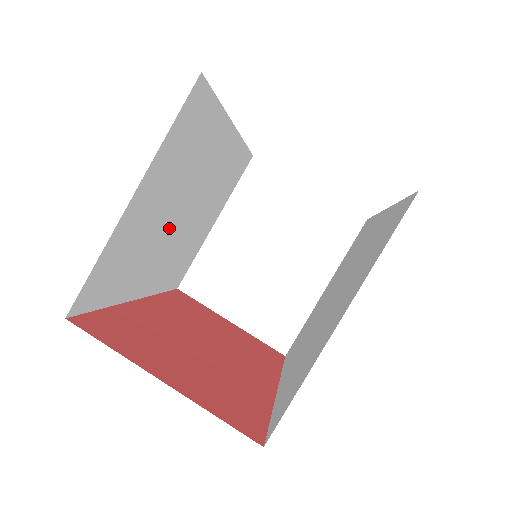
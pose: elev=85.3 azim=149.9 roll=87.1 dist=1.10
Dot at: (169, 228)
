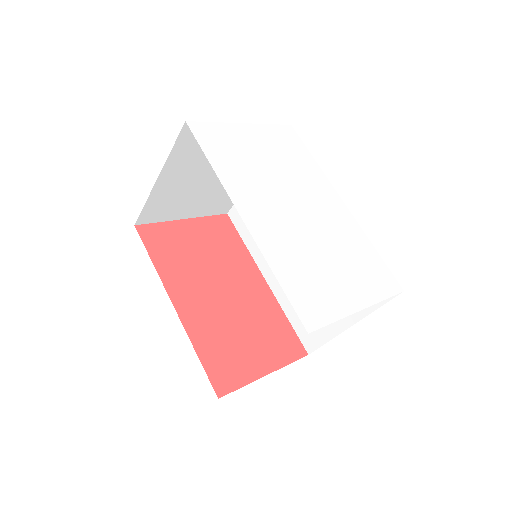
Dot at: occluded
